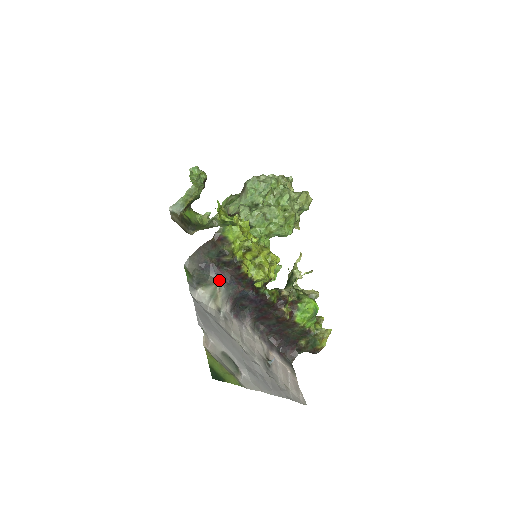
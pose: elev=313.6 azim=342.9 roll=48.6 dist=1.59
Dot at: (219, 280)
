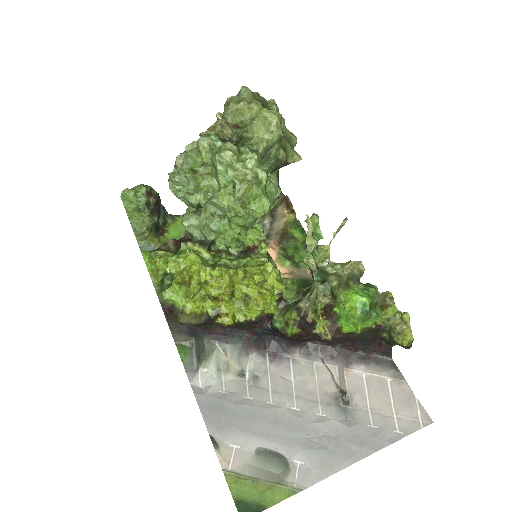
Dot at: (217, 340)
